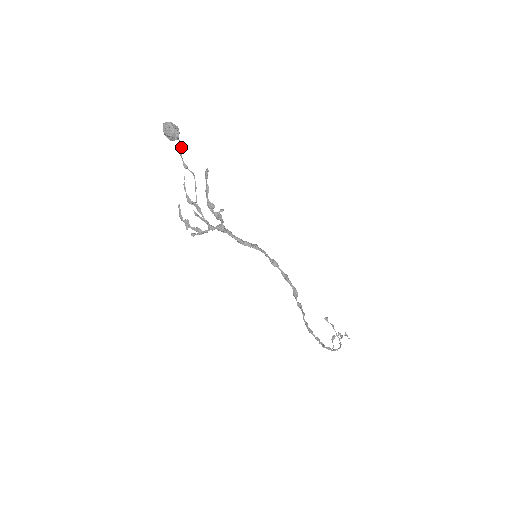
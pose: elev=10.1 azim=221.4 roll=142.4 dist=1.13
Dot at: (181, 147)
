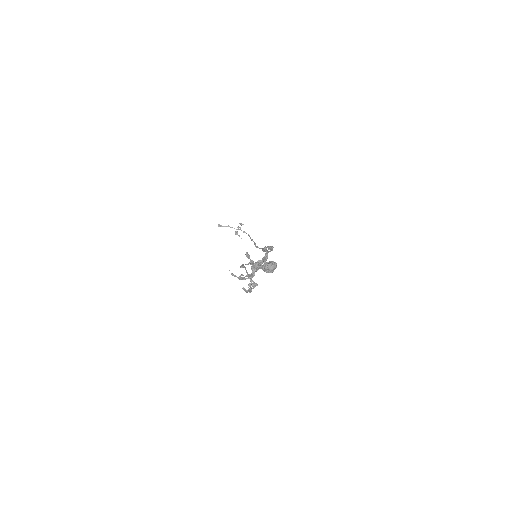
Dot at: (251, 263)
